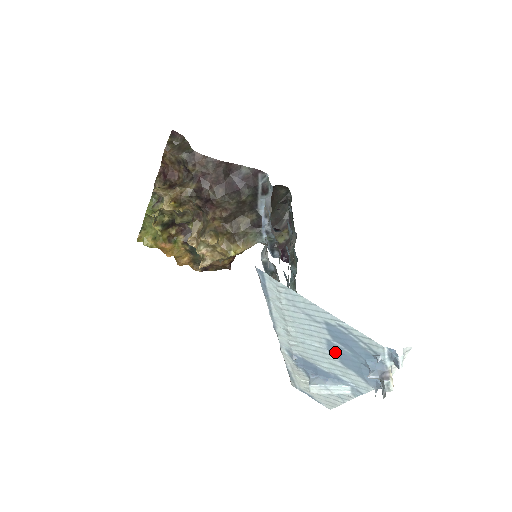
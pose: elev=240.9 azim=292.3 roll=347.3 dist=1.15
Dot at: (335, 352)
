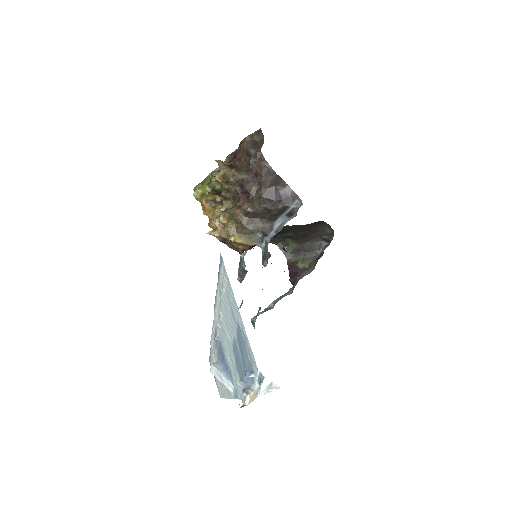
Dot at: (235, 352)
